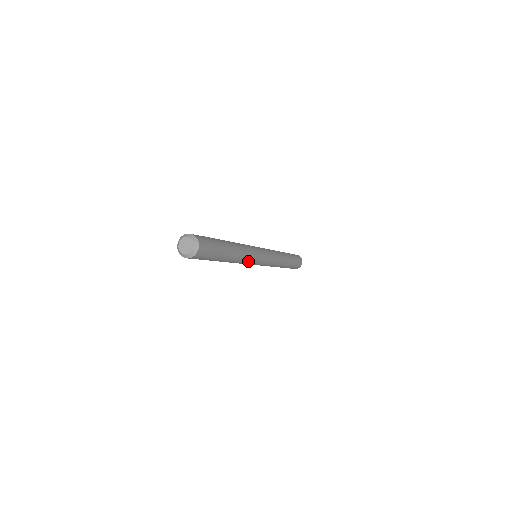
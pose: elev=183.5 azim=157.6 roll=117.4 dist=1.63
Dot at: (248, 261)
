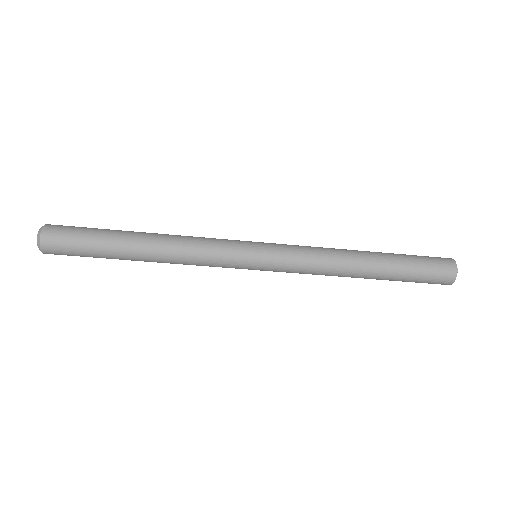
Dot at: (205, 259)
